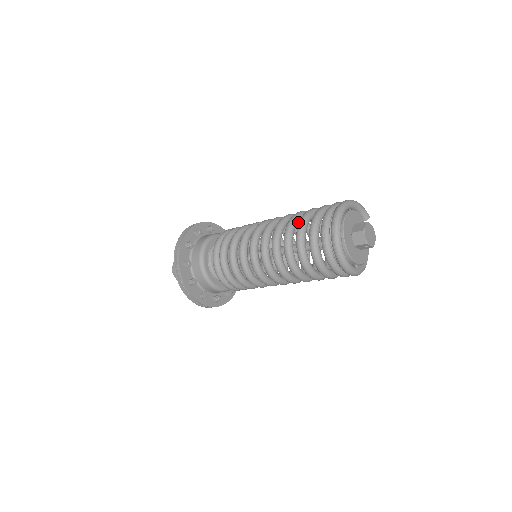
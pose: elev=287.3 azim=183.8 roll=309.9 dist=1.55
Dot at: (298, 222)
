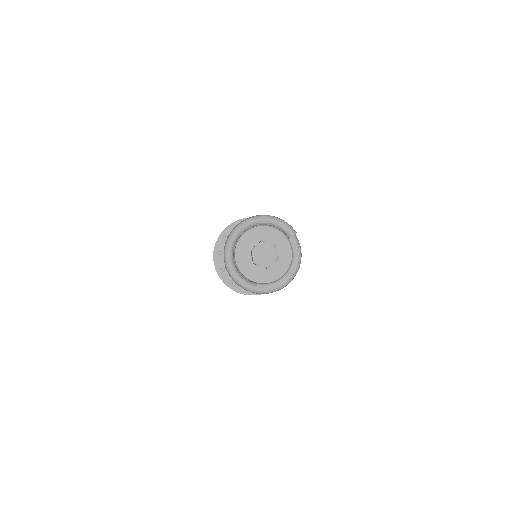
Dot at: occluded
